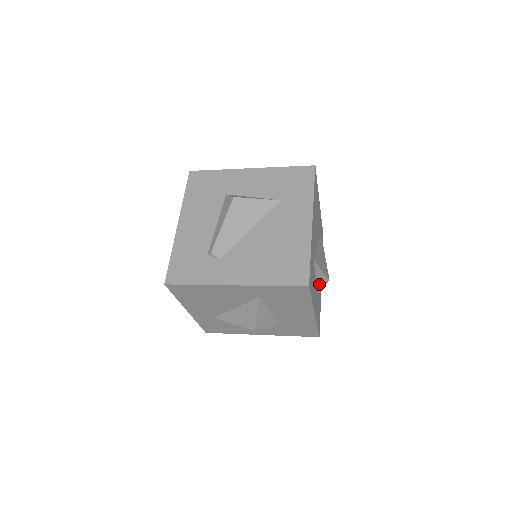
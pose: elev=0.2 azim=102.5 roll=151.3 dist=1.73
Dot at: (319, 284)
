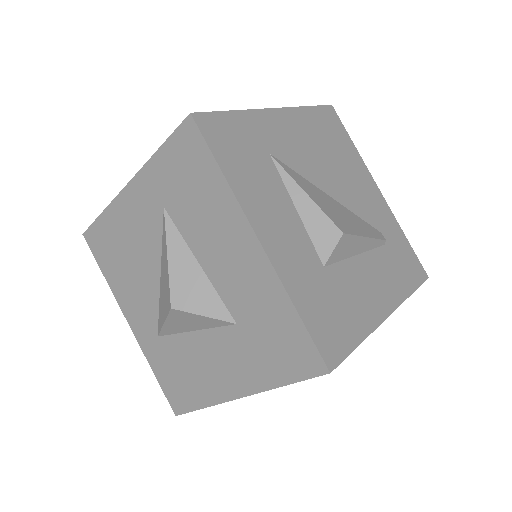
Dot at: (315, 235)
